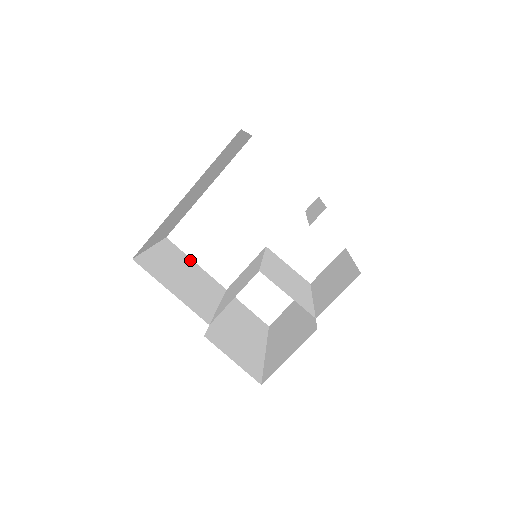
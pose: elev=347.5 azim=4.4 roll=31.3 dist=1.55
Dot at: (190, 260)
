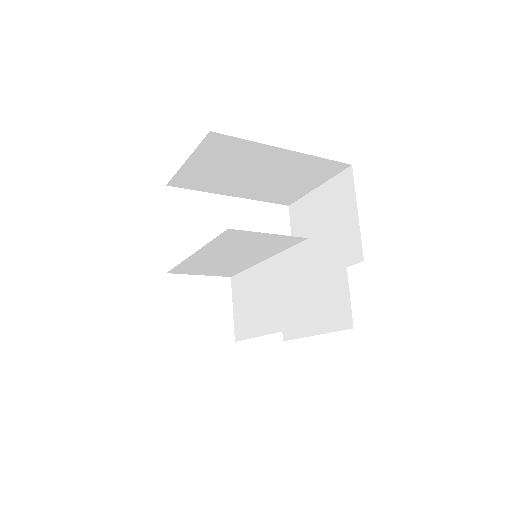
Dot at: occluded
